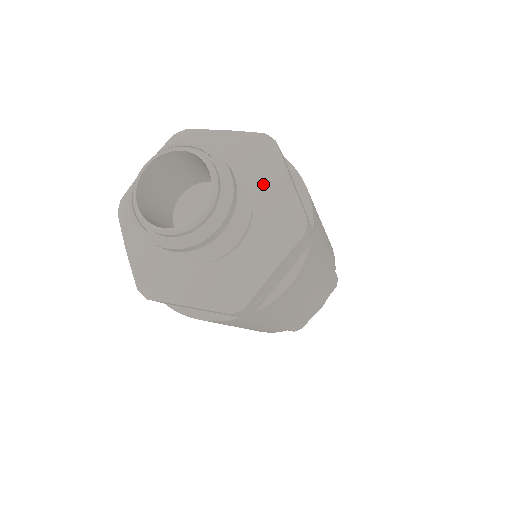
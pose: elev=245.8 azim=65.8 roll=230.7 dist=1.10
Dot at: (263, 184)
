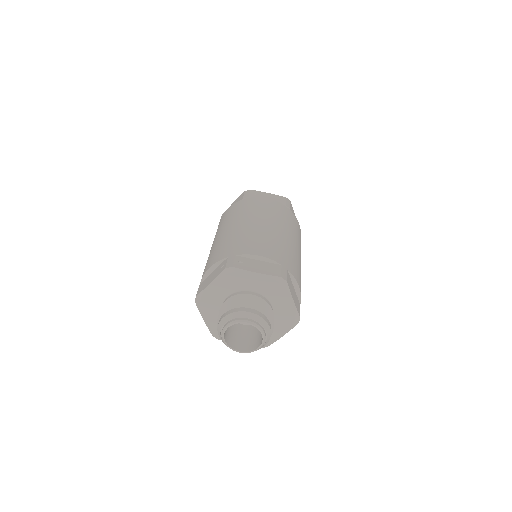
Dot at: (279, 302)
